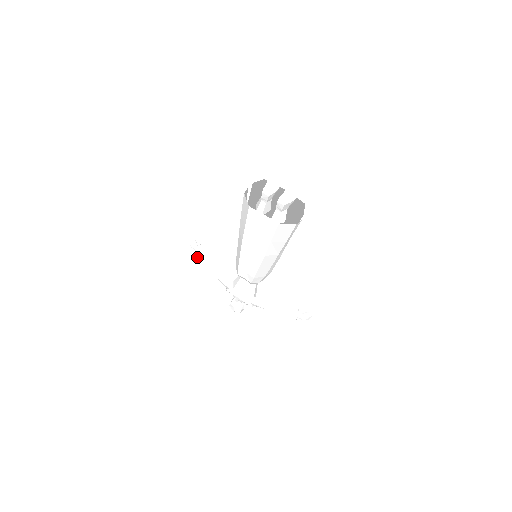
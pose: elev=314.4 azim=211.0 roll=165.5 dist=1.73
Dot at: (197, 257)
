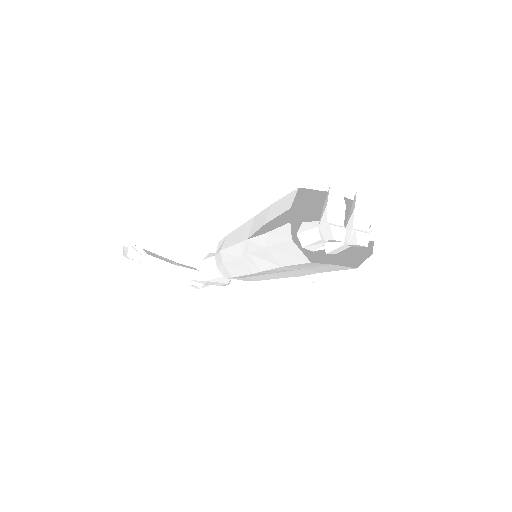
Dot at: occluded
